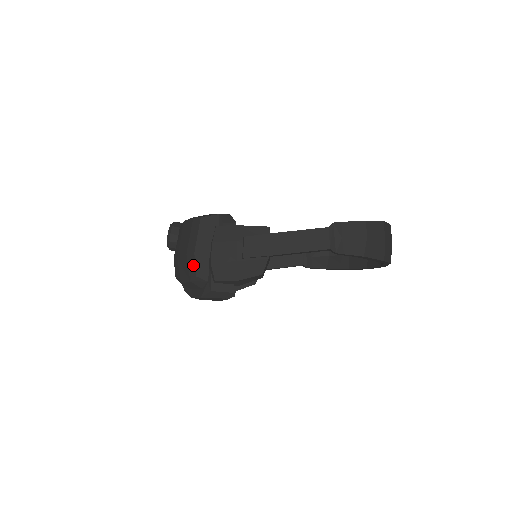
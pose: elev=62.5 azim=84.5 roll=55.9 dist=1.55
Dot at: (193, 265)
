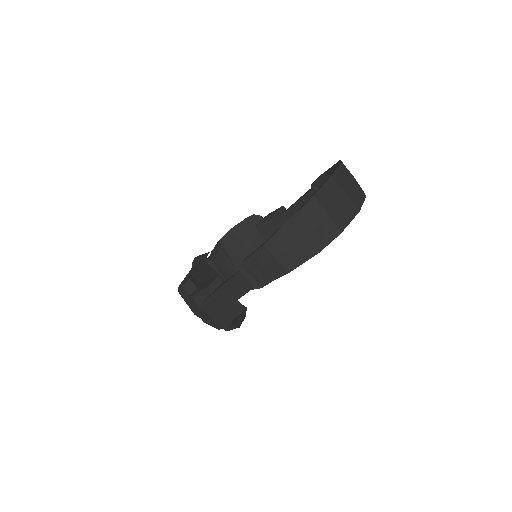
Dot at: occluded
